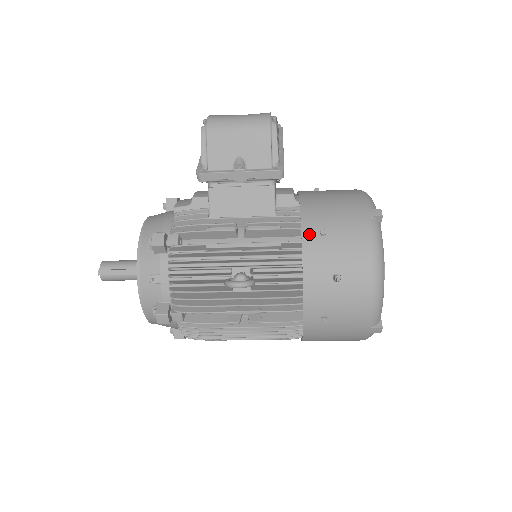
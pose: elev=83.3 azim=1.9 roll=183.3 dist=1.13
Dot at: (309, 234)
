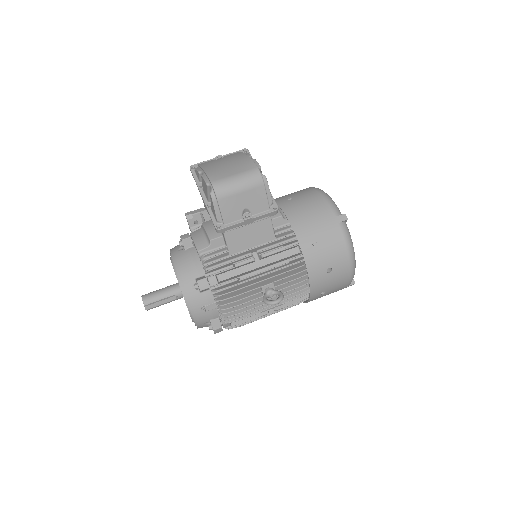
Dot at: (306, 248)
